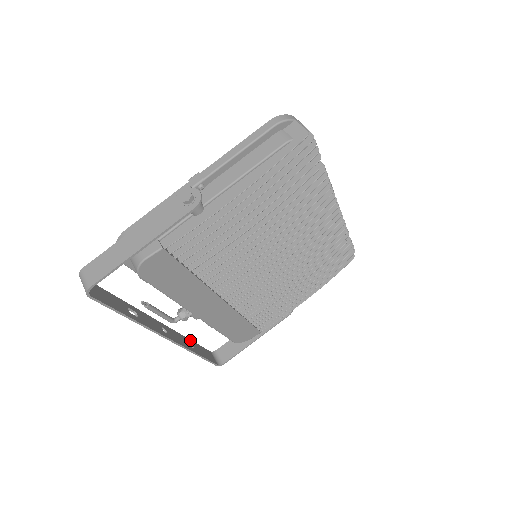
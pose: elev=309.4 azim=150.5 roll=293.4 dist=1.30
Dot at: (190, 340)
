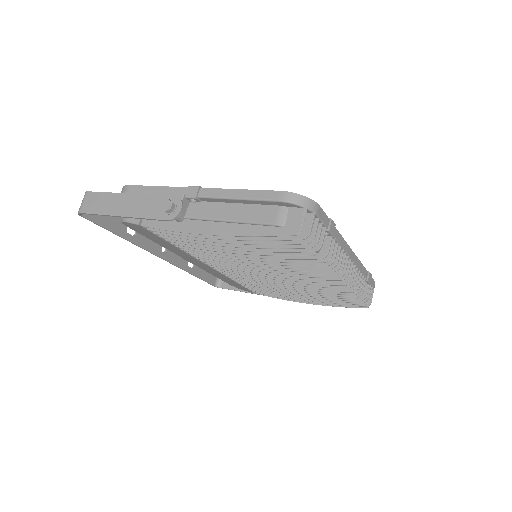
Dot at: occluded
